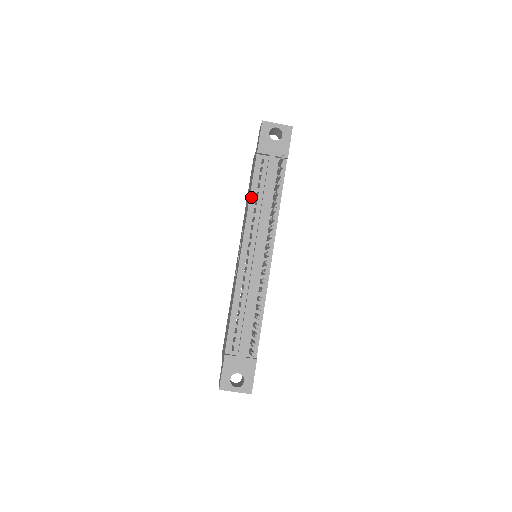
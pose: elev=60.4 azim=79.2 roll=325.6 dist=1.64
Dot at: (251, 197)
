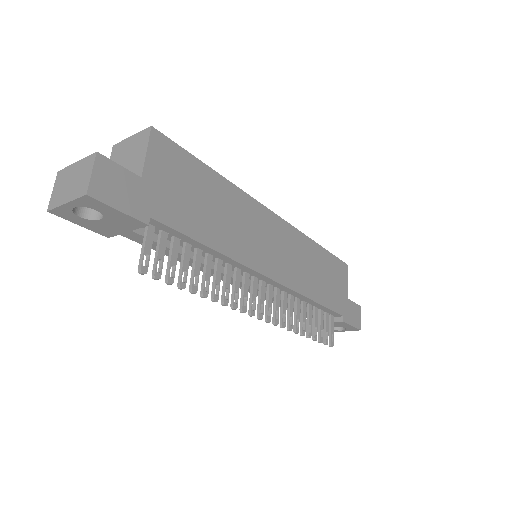
Dot at: occluded
